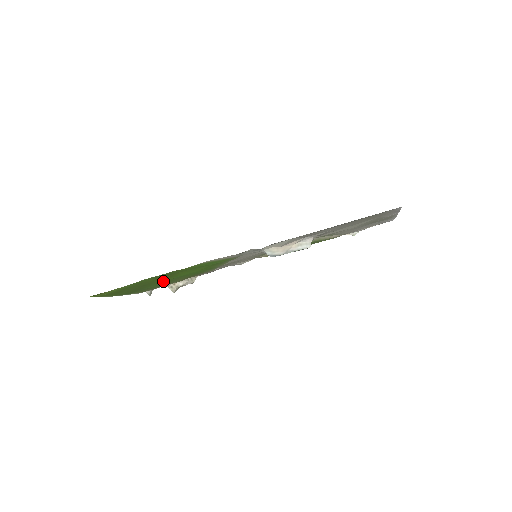
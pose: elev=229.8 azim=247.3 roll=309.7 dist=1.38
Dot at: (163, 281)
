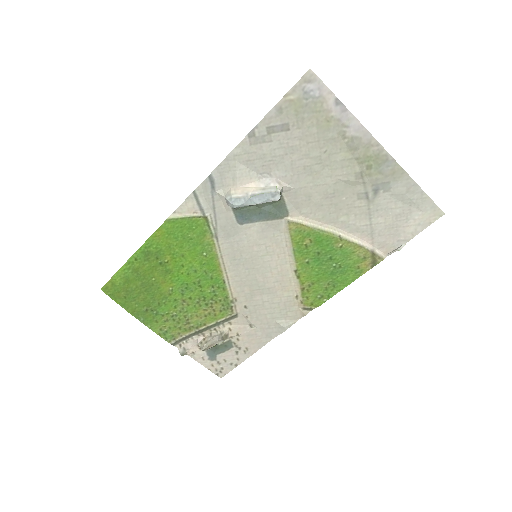
Dot at: (168, 290)
